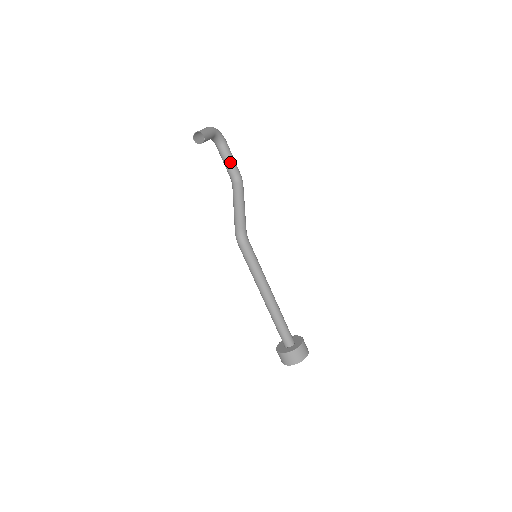
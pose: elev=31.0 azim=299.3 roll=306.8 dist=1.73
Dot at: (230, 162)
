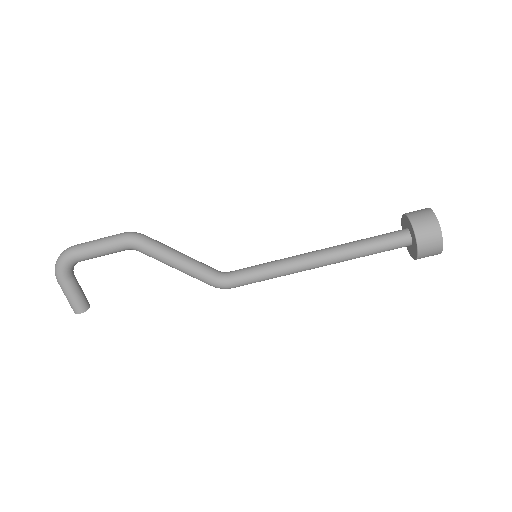
Dot at: occluded
